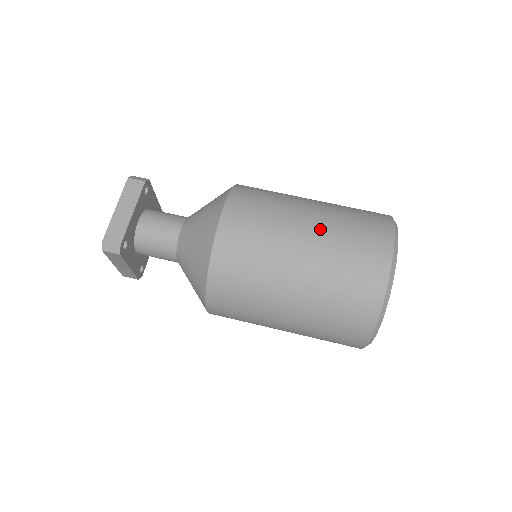
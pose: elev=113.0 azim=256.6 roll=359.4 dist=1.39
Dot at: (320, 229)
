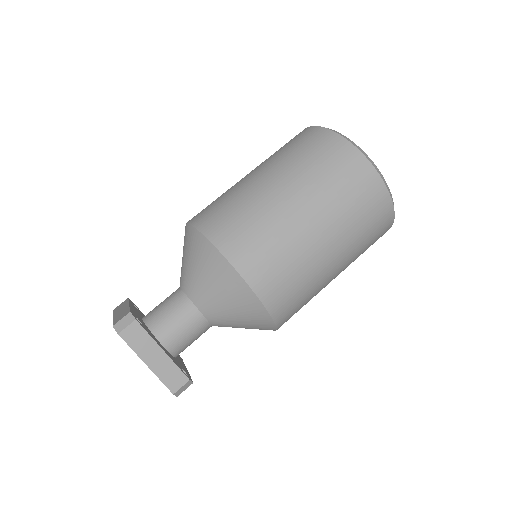
Dot at: (320, 211)
